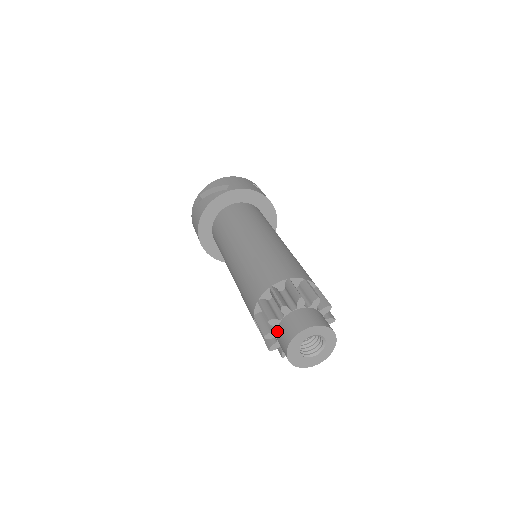
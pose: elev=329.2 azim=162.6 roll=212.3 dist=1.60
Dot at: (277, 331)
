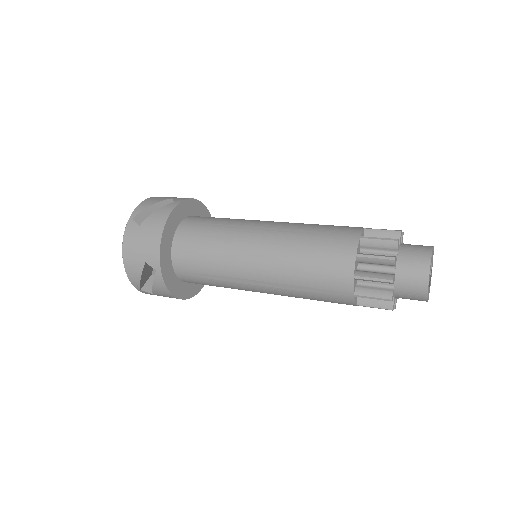
Dot at: (398, 271)
